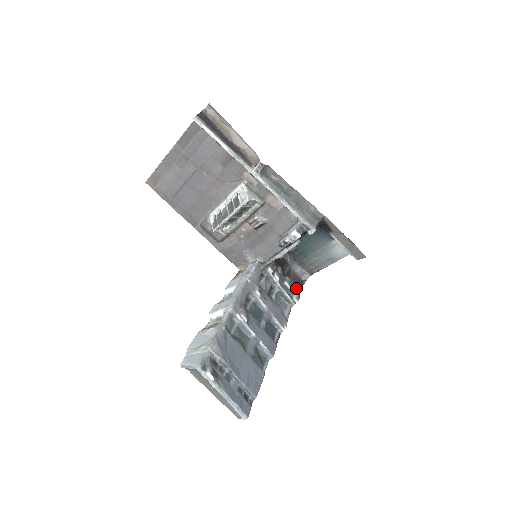
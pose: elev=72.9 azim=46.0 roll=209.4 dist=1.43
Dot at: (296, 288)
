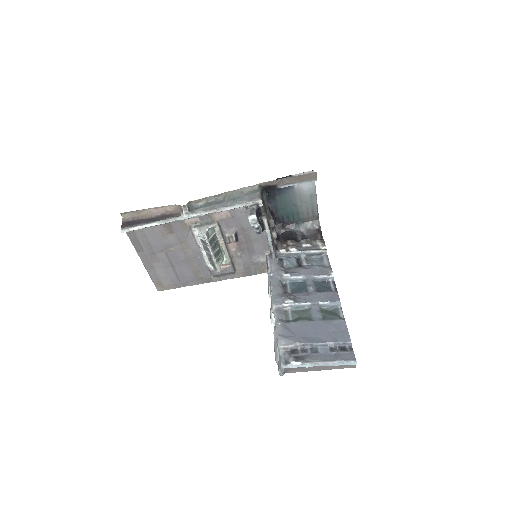
Dot at: (316, 240)
